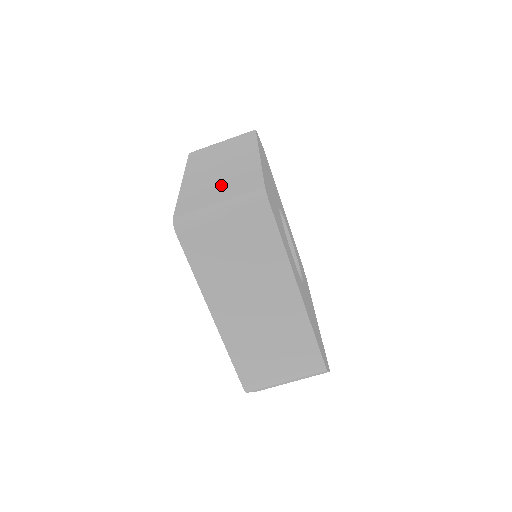
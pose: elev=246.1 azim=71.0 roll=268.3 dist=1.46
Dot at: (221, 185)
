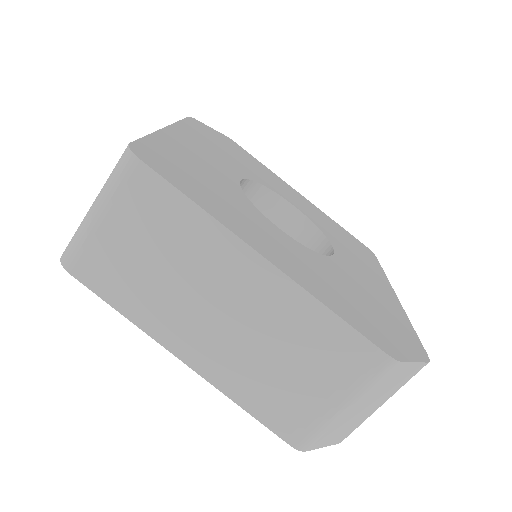
Dot at: occluded
